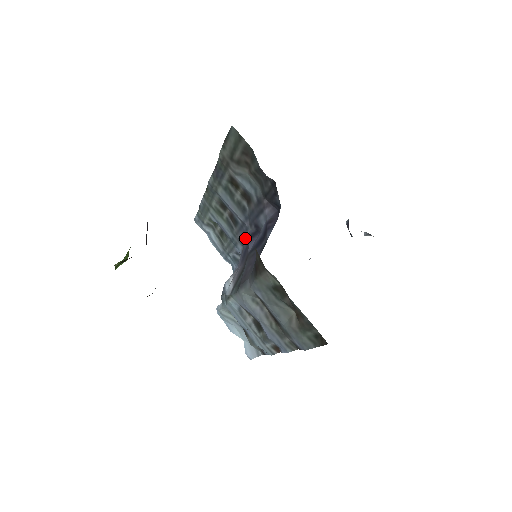
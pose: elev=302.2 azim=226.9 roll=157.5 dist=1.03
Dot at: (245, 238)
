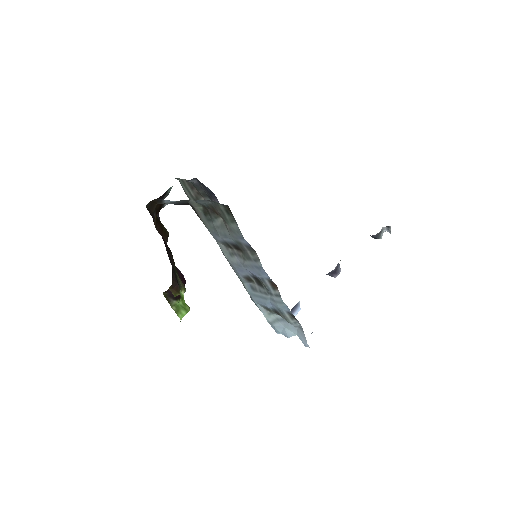
Dot at: occluded
